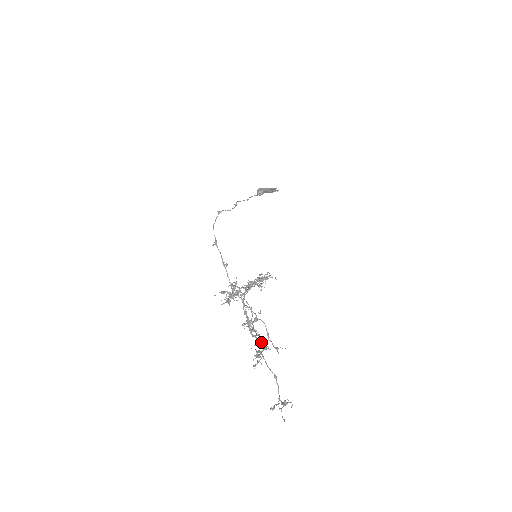
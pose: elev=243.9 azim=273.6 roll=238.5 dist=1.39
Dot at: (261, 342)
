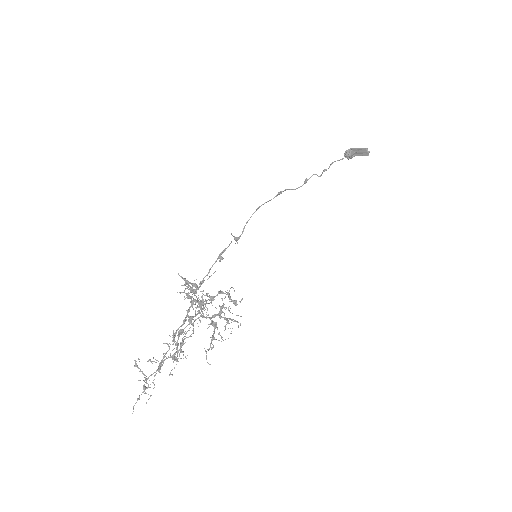
Dot at: occluded
